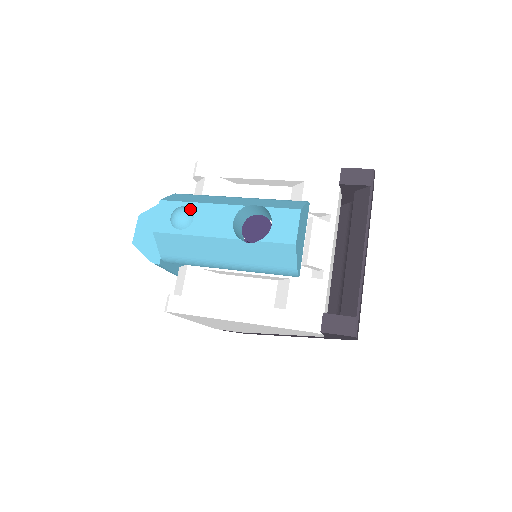
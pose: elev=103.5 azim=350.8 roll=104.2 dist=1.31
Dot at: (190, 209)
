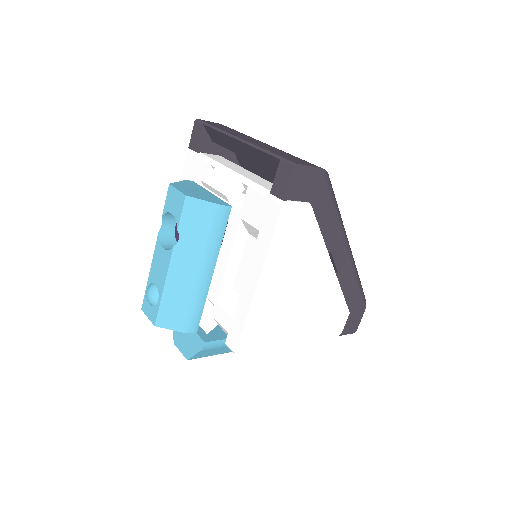
Dot at: (150, 285)
